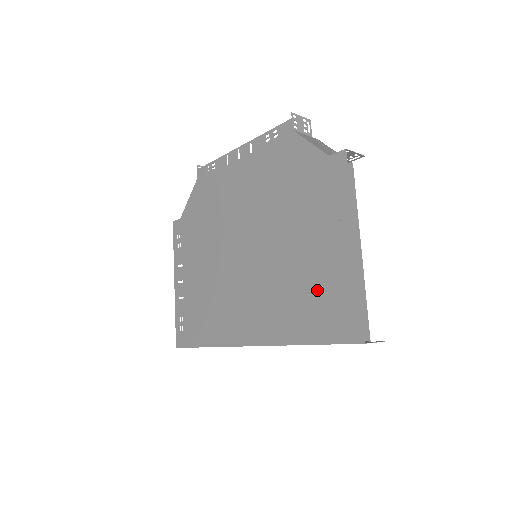
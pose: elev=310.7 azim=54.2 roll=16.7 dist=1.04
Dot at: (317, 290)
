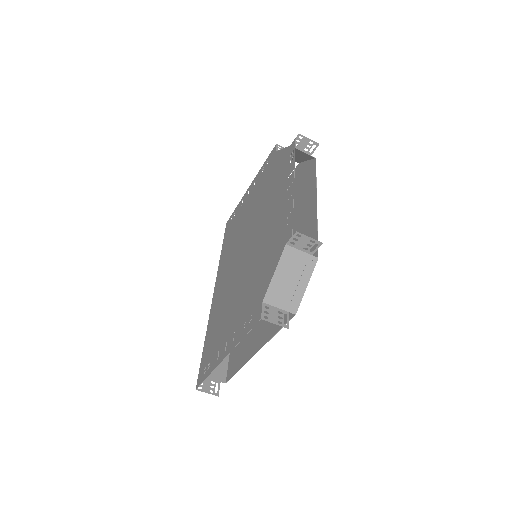
Dot at: (217, 337)
